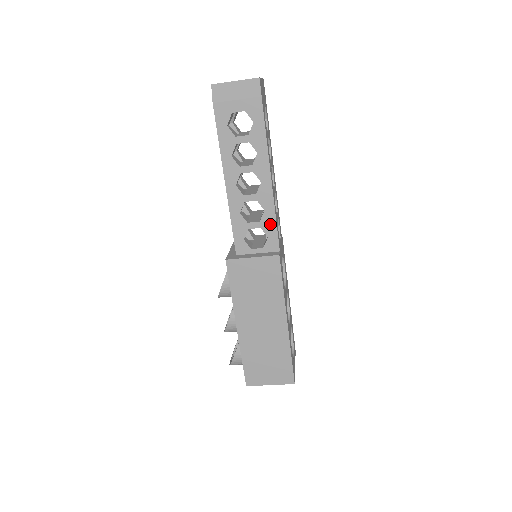
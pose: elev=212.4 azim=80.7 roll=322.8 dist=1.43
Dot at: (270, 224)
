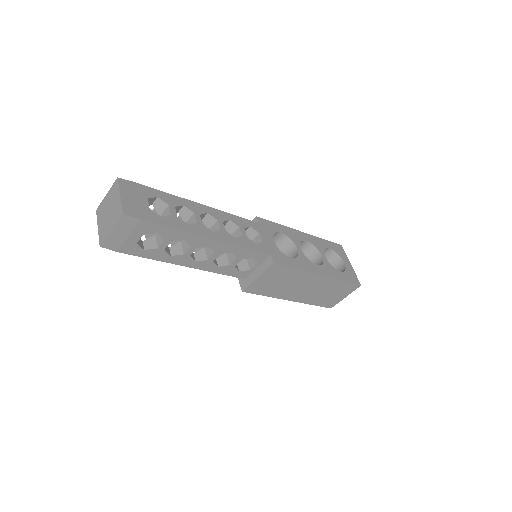
Dot at: (245, 253)
